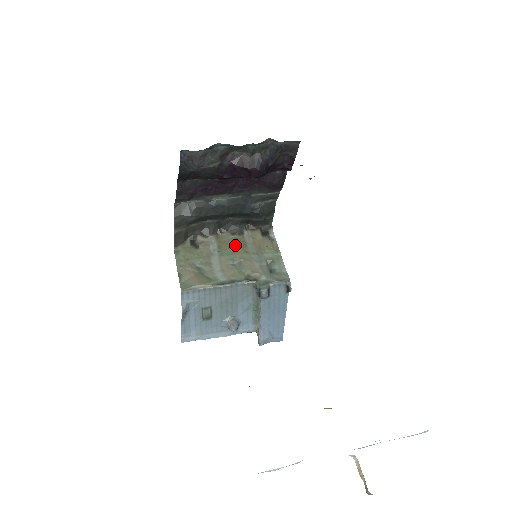
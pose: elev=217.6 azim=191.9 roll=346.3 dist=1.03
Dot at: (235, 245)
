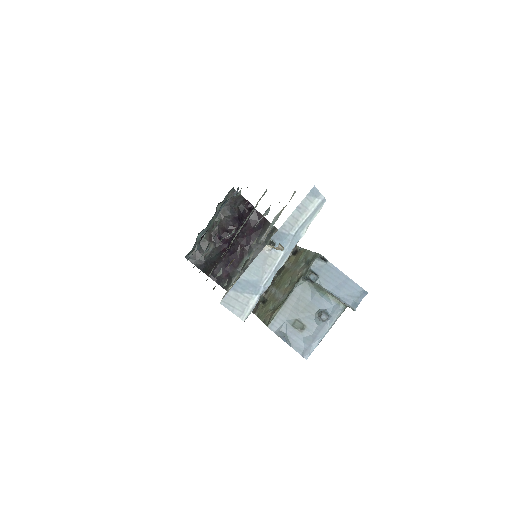
Dot at: (283, 276)
